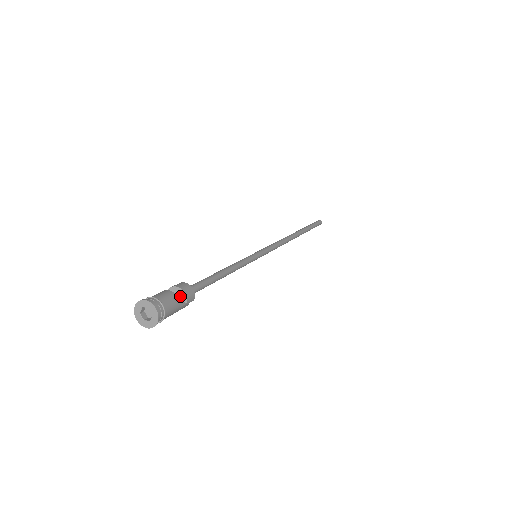
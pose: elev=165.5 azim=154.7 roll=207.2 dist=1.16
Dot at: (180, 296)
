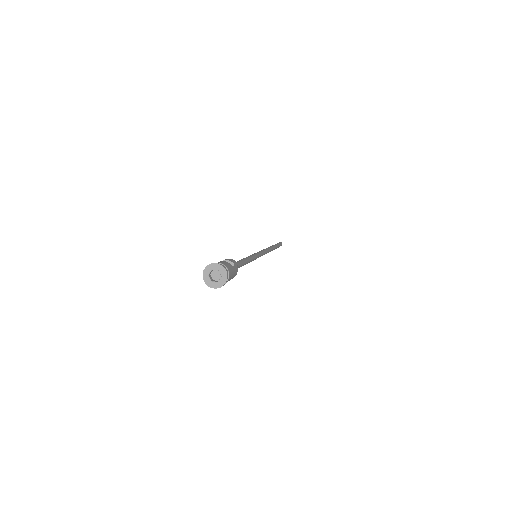
Dot at: occluded
